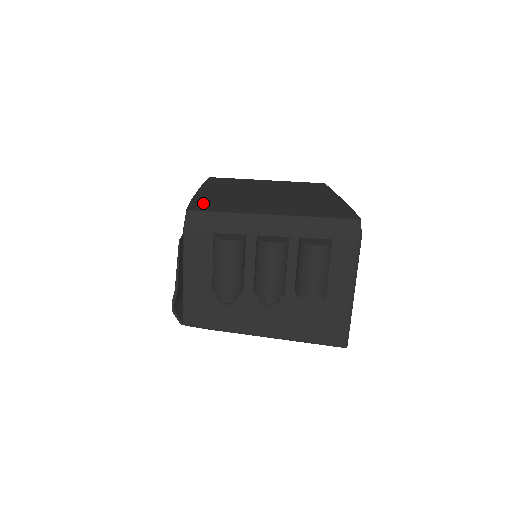
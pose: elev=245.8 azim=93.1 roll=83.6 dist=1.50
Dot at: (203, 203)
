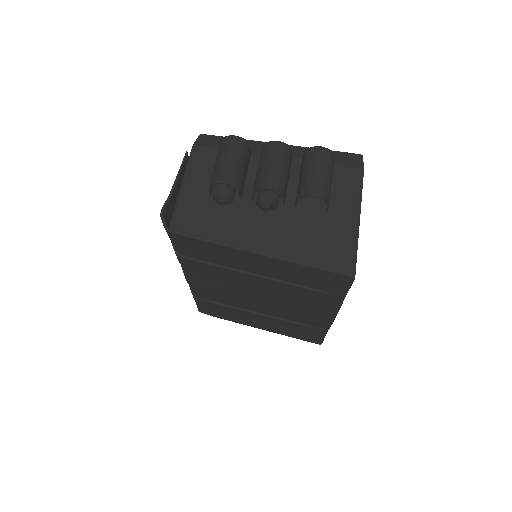
Dot at: occluded
